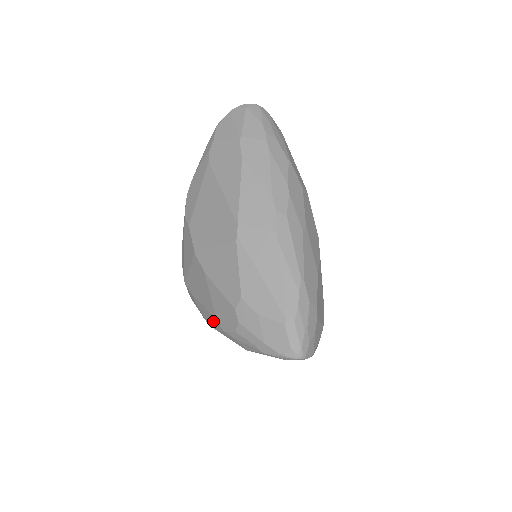
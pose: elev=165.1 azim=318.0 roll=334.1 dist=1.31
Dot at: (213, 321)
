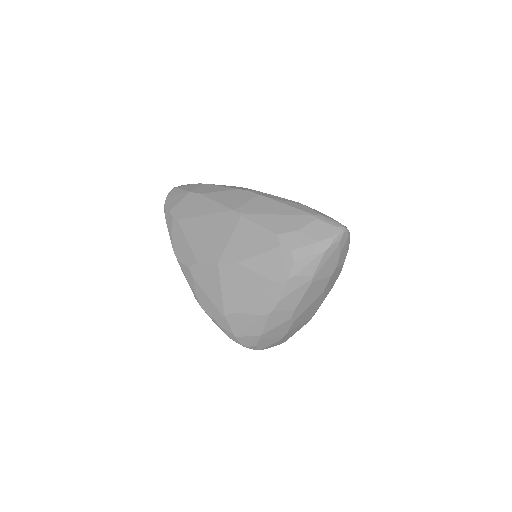
Dot at: (272, 293)
